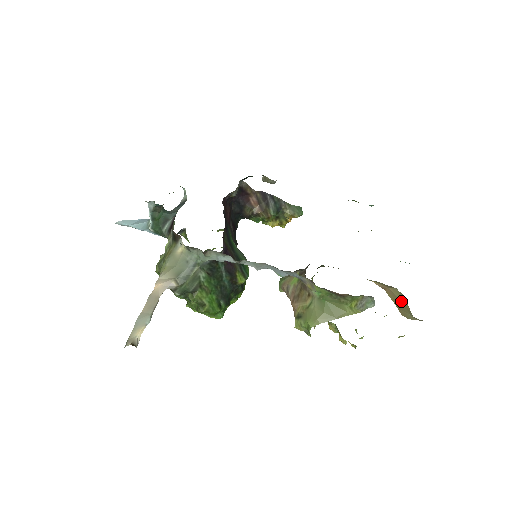
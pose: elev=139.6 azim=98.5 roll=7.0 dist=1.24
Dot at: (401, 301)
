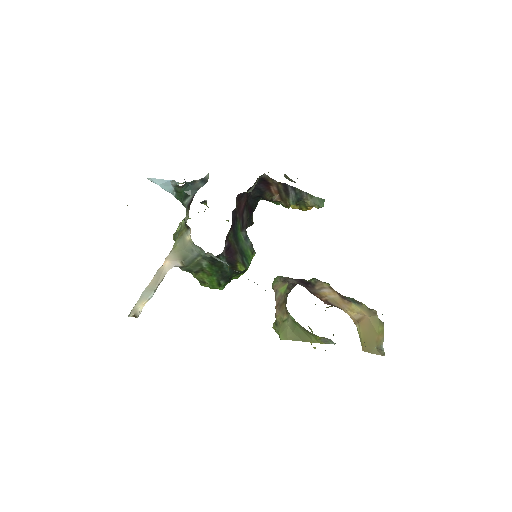
Dot at: (375, 331)
